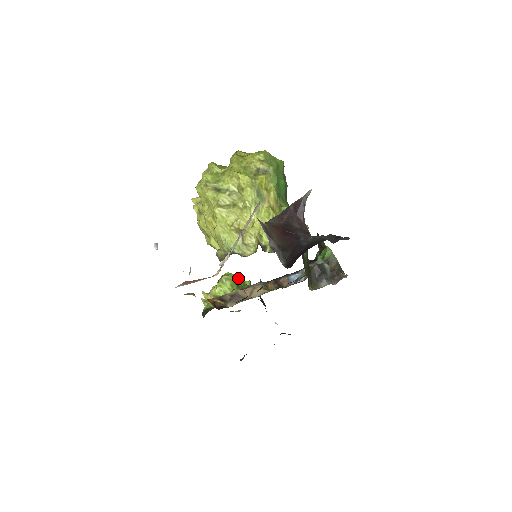
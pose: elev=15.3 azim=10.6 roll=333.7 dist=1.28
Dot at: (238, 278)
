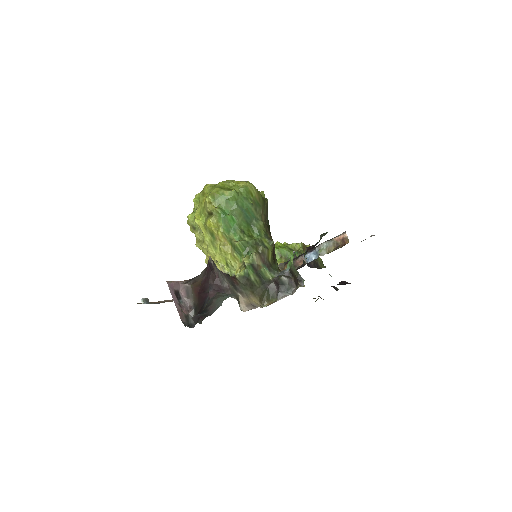
Dot at: (281, 250)
